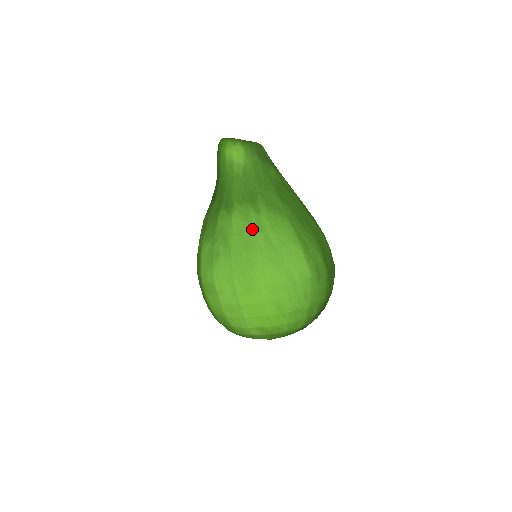
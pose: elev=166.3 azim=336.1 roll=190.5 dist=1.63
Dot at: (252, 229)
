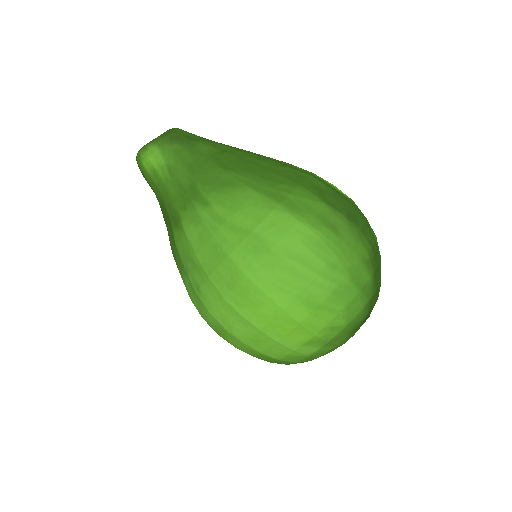
Dot at: (210, 229)
